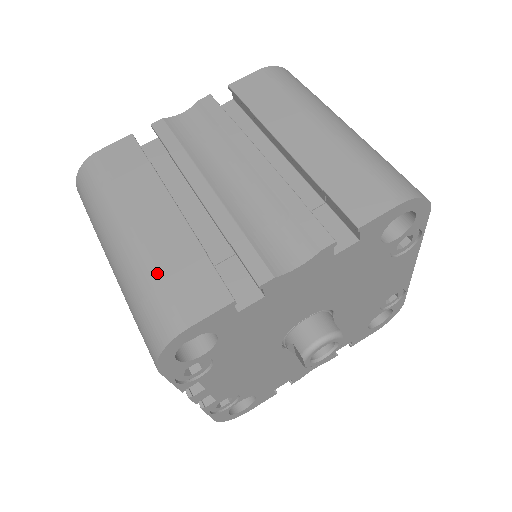
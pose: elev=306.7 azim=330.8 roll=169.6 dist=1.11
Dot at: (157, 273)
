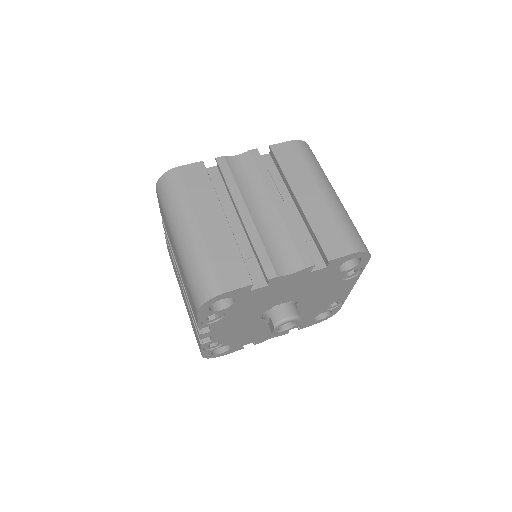
Dot at: (210, 257)
